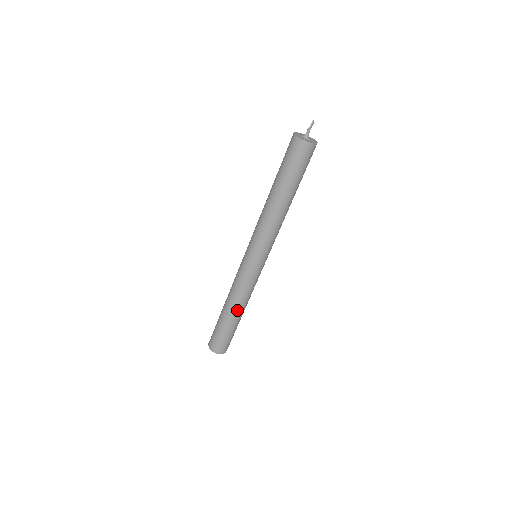
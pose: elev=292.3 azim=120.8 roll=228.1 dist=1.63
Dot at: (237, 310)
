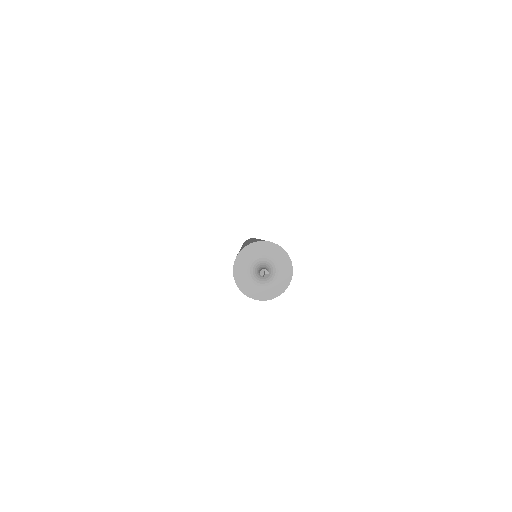
Dot at: occluded
